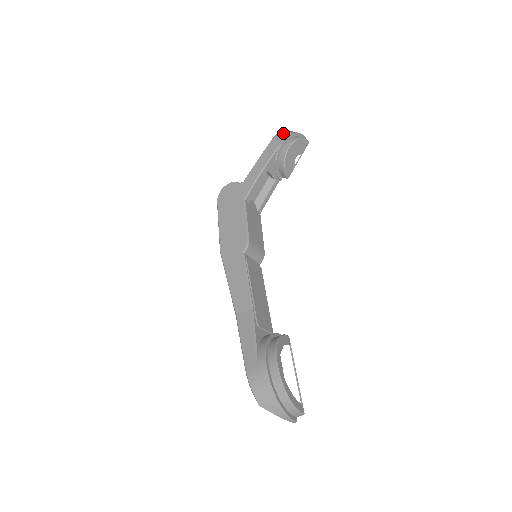
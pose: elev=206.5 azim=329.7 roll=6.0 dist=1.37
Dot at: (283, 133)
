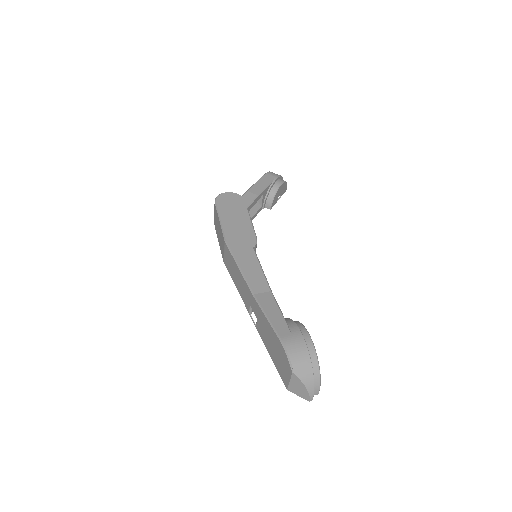
Dot at: (274, 173)
